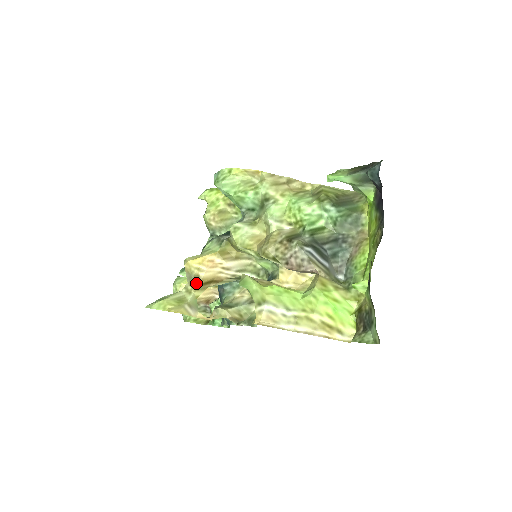
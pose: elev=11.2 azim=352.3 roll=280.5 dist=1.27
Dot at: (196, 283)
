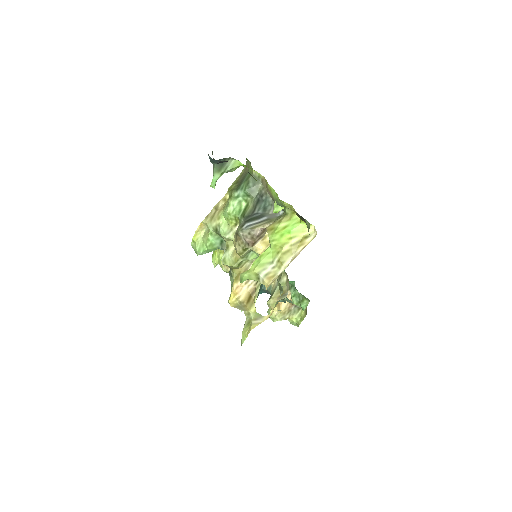
Dot at: (244, 306)
